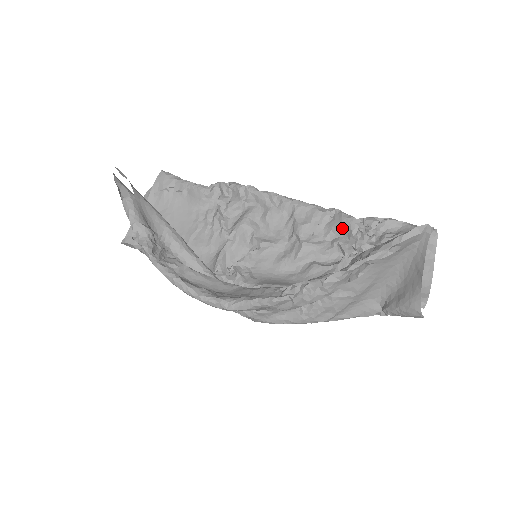
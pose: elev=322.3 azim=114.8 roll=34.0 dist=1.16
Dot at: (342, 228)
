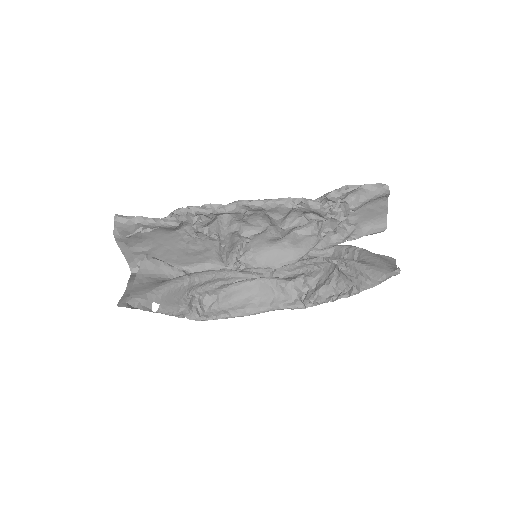
Dot at: (312, 212)
